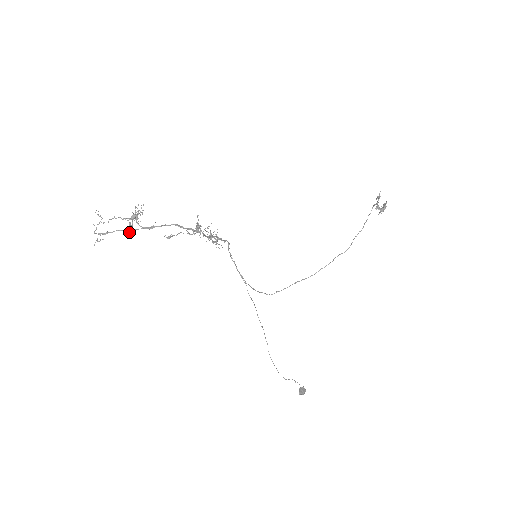
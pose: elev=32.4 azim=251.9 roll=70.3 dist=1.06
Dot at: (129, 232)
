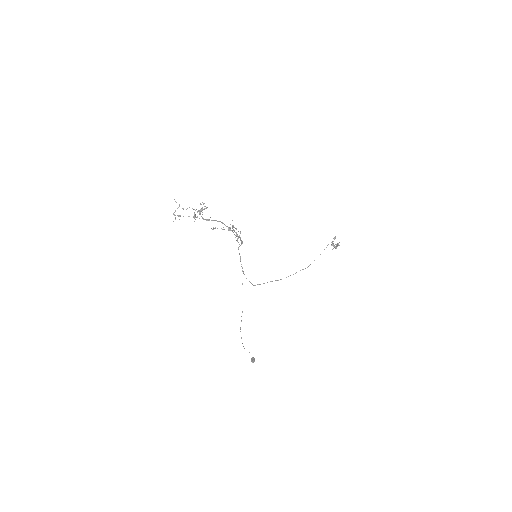
Dot at: occluded
